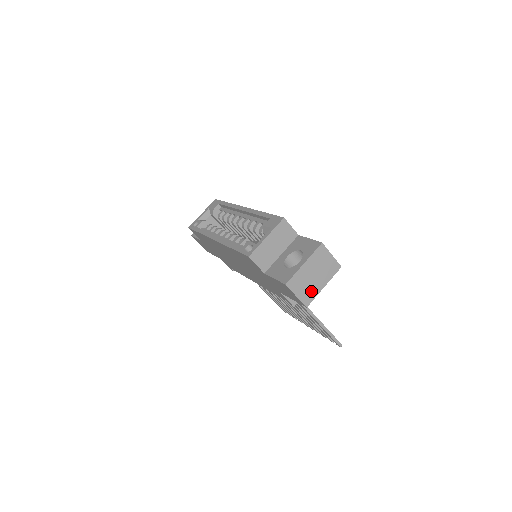
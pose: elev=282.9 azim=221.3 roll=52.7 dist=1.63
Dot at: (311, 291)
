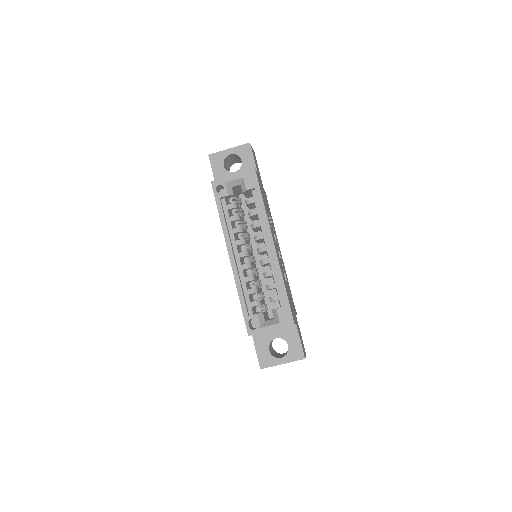
Dot at: occluded
